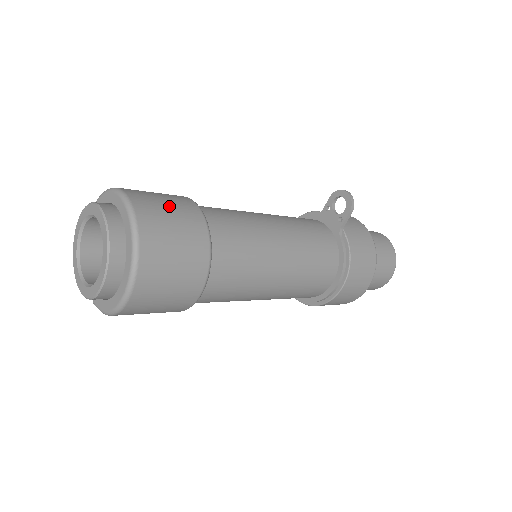
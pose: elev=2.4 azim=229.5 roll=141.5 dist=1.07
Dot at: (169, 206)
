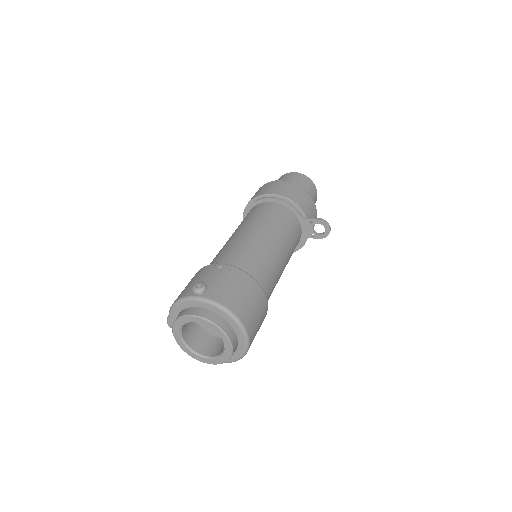
Dot at: (260, 322)
